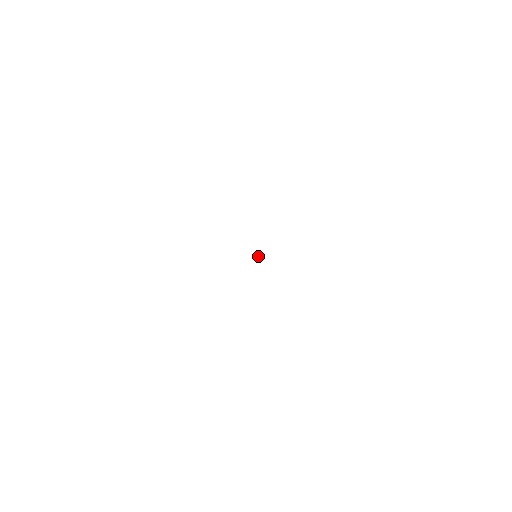
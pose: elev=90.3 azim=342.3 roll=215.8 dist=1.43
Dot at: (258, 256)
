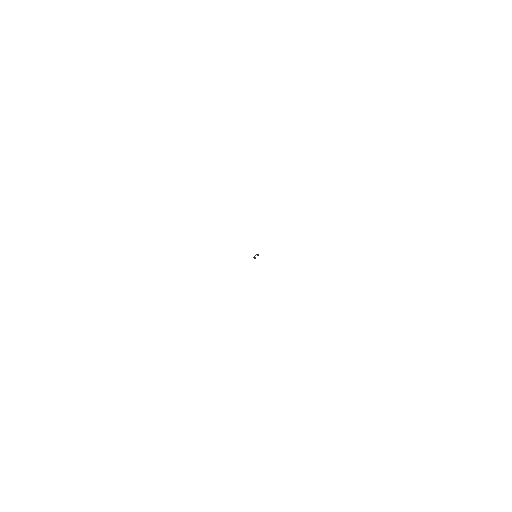
Dot at: (258, 254)
